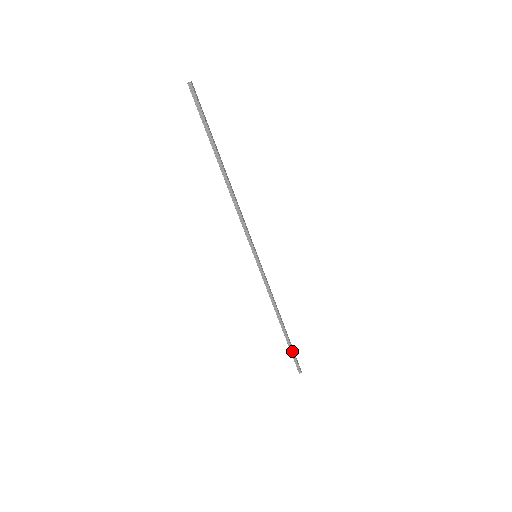
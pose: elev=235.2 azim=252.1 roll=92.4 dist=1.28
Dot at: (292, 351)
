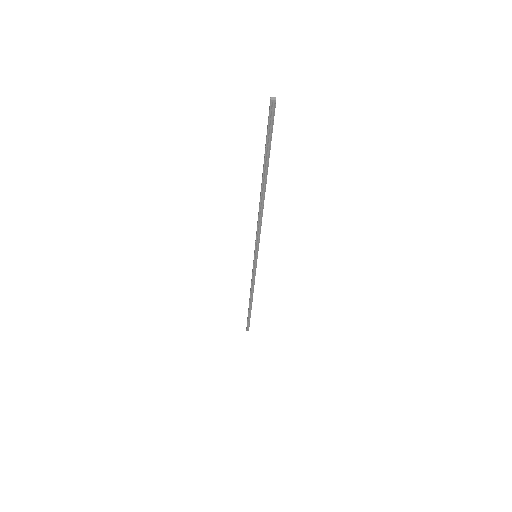
Dot at: (249, 318)
